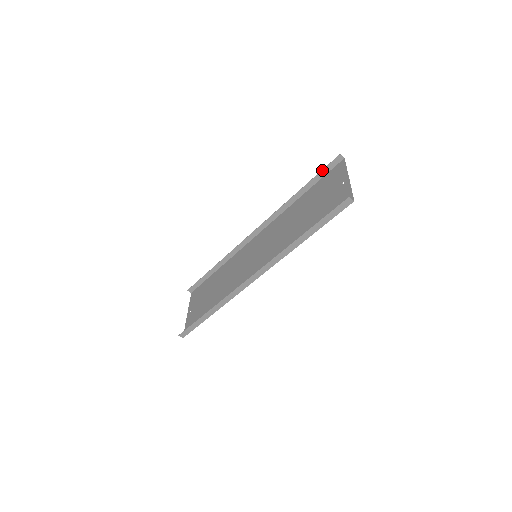
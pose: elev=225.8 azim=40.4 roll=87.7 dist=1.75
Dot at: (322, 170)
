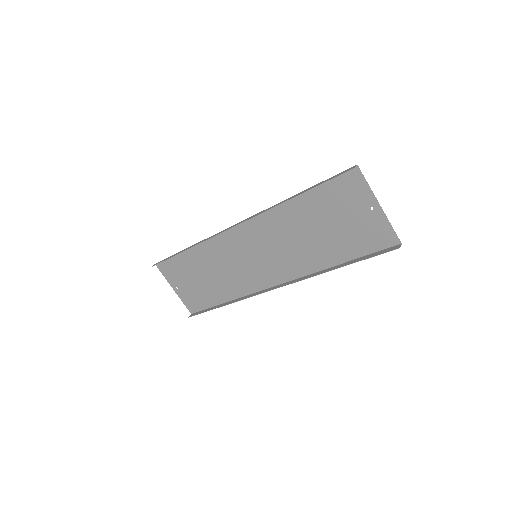
Dot at: occluded
